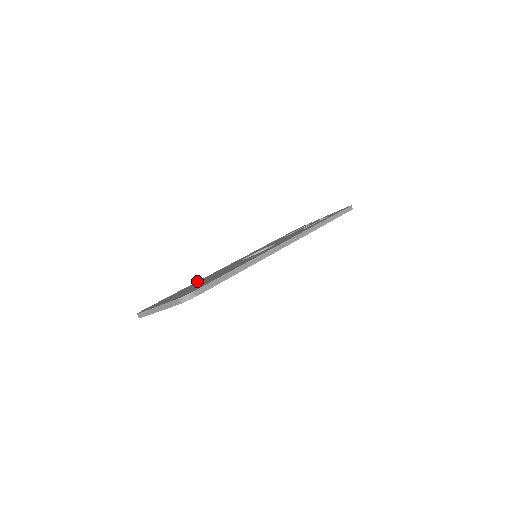
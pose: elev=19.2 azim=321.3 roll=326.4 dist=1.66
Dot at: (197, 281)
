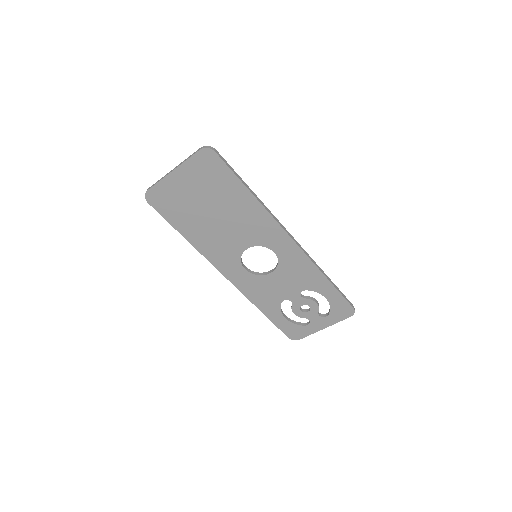
Dot at: occluded
